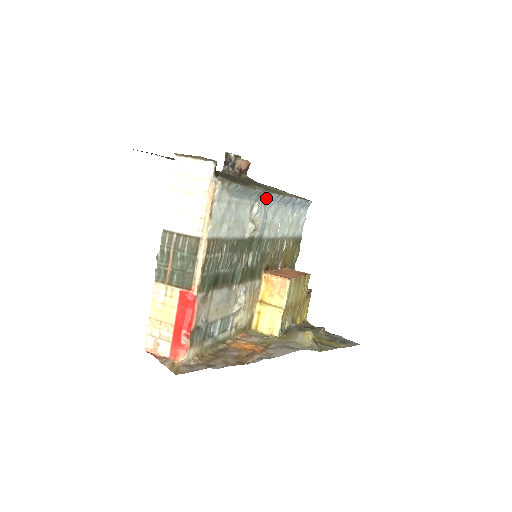
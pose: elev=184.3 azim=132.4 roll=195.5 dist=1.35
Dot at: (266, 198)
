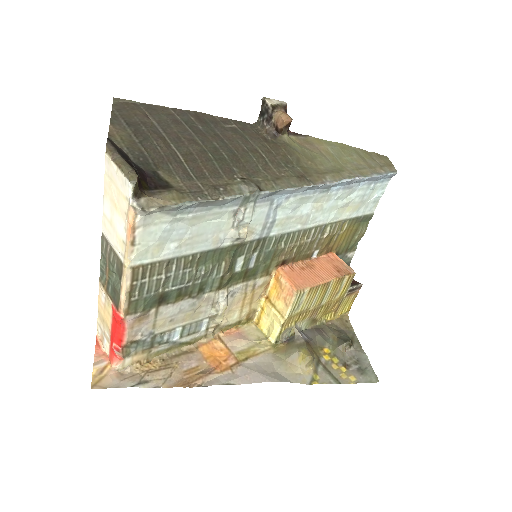
Dot at: (271, 194)
